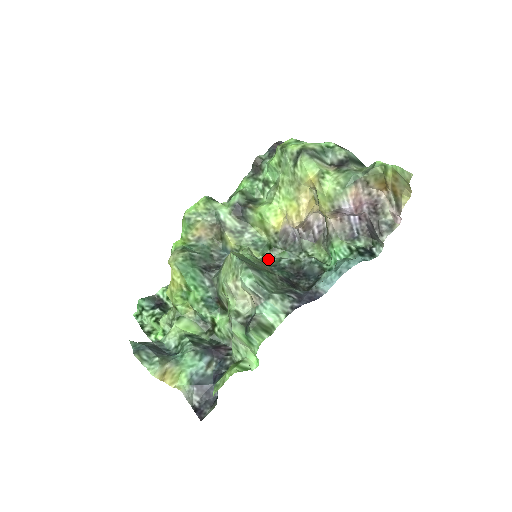
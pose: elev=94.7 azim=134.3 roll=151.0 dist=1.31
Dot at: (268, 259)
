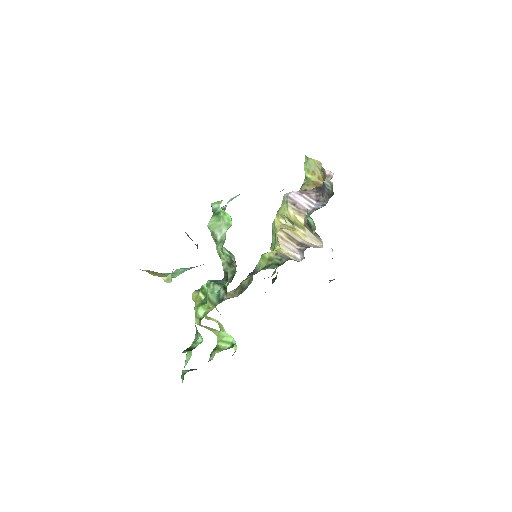
Dot at: occluded
